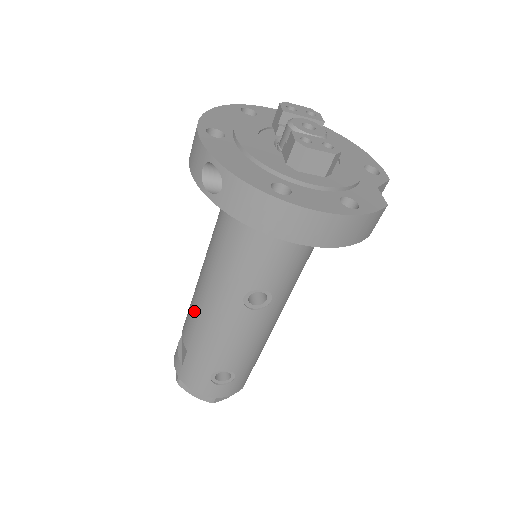
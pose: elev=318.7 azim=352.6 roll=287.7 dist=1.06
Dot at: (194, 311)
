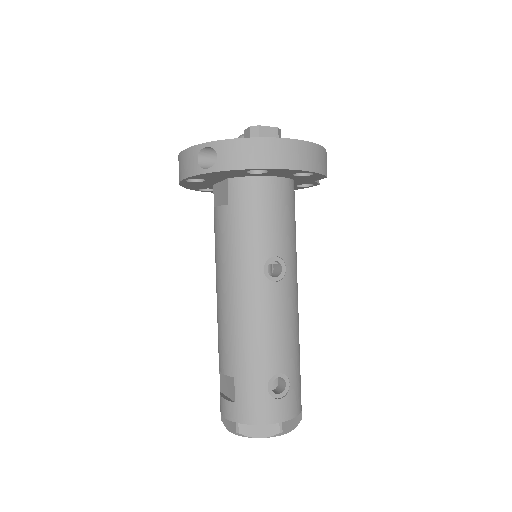
Dot at: (226, 326)
